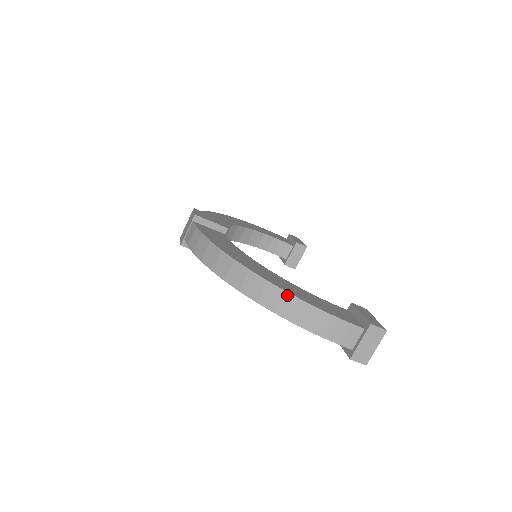
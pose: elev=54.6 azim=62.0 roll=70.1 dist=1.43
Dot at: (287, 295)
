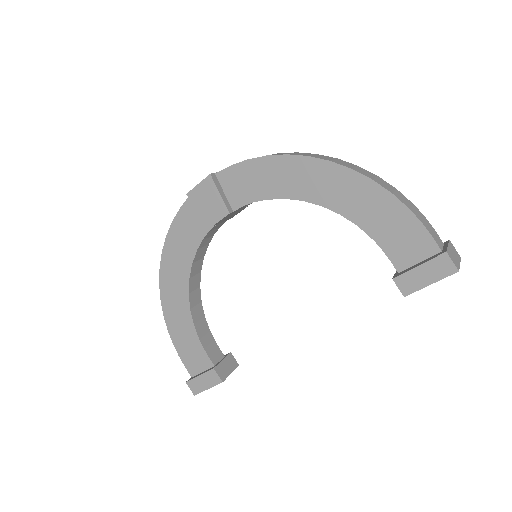
Dot at: (380, 178)
